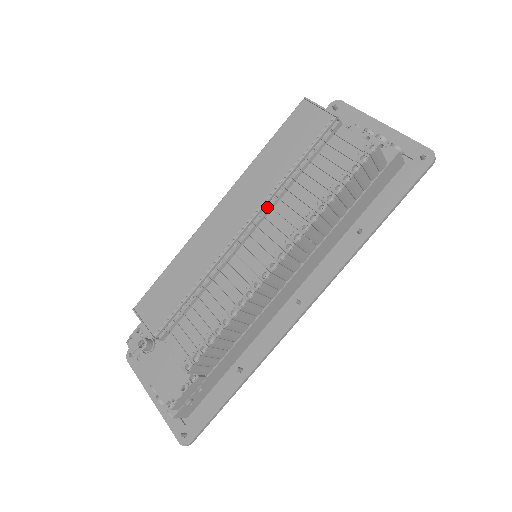
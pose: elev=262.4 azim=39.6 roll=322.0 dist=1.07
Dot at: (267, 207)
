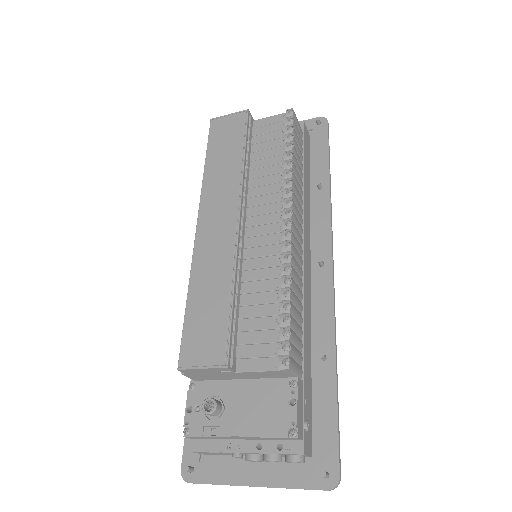
Dot at: occluded
